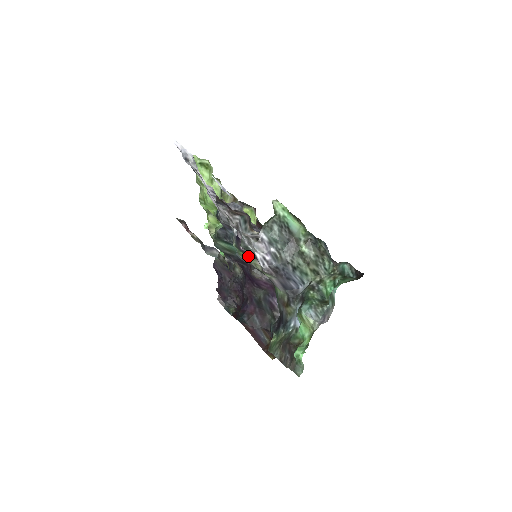
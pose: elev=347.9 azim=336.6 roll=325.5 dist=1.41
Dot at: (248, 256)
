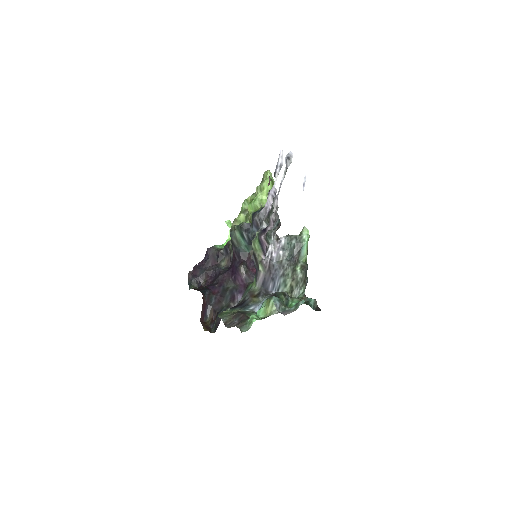
Dot at: (259, 246)
